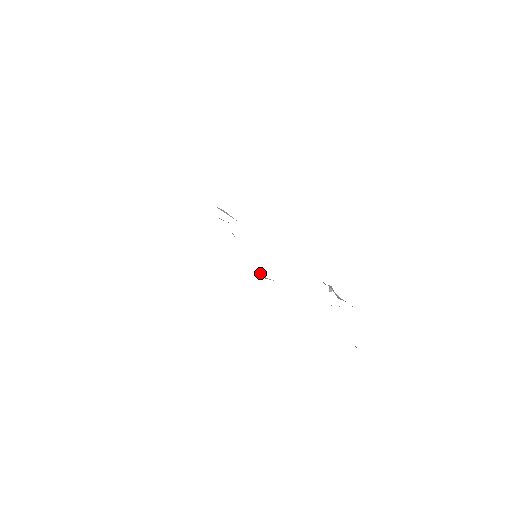
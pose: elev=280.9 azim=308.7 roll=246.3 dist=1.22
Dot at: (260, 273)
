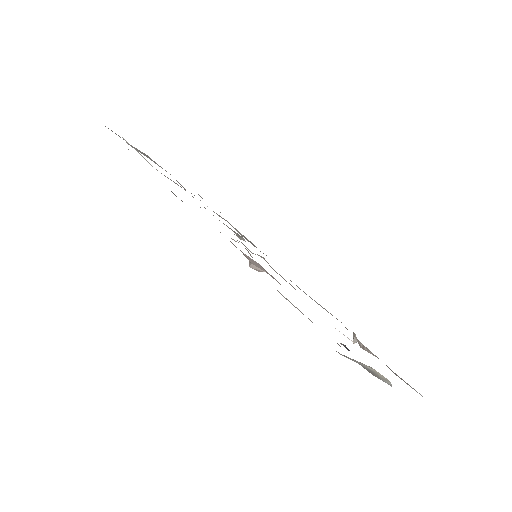
Dot at: occluded
